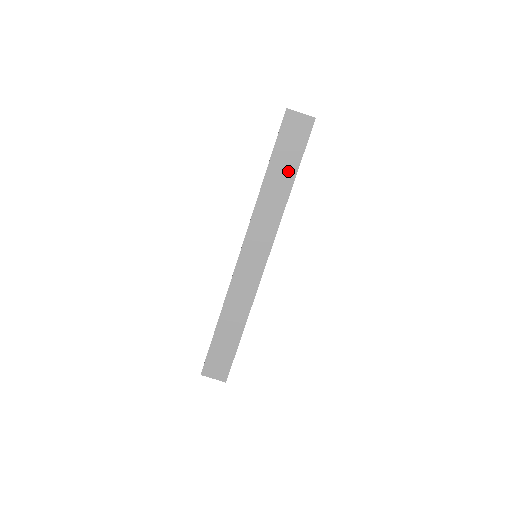
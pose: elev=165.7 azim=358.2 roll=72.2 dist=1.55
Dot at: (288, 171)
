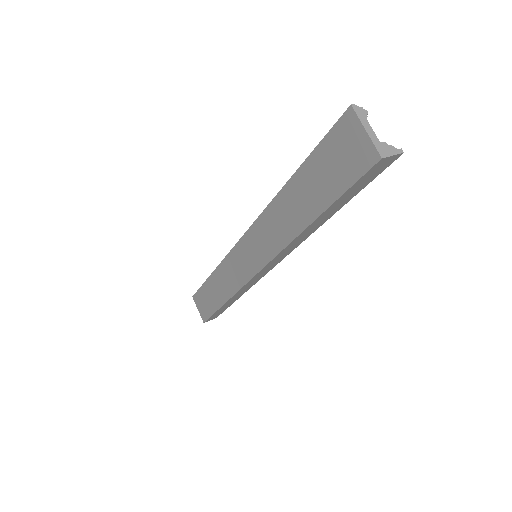
Dot at: (314, 201)
